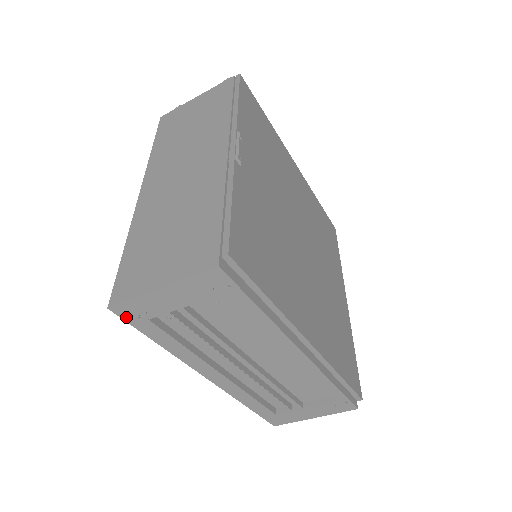
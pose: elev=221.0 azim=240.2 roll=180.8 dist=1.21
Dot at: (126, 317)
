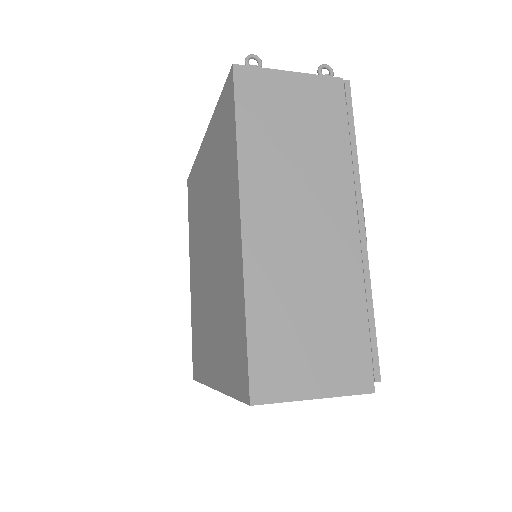
Dot at: occluded
